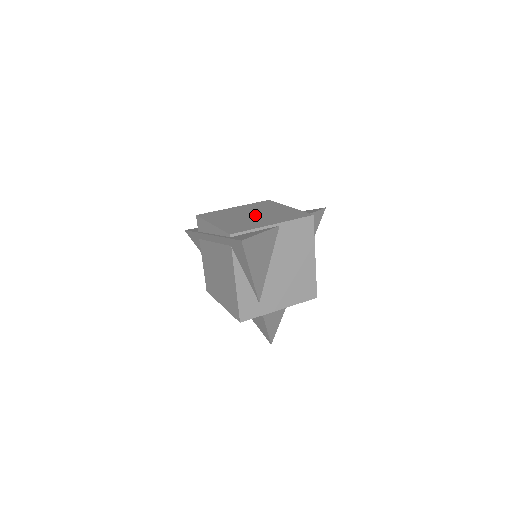
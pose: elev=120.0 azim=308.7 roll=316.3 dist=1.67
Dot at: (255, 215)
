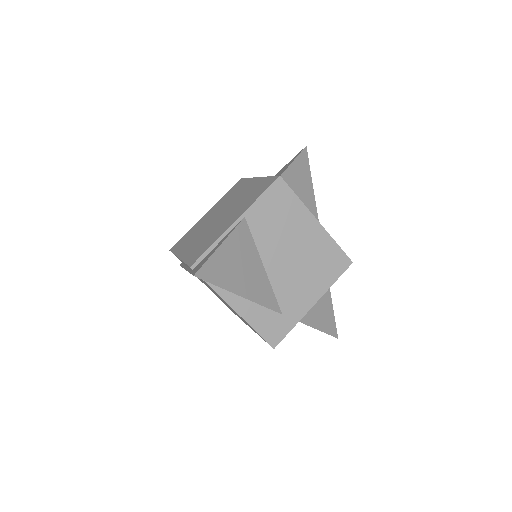
Dot at: (221, 215)
